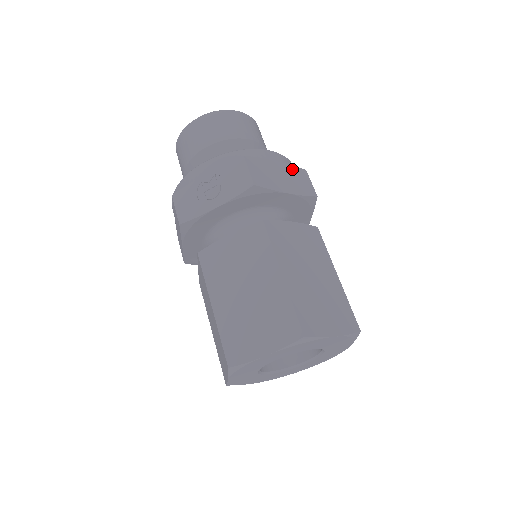
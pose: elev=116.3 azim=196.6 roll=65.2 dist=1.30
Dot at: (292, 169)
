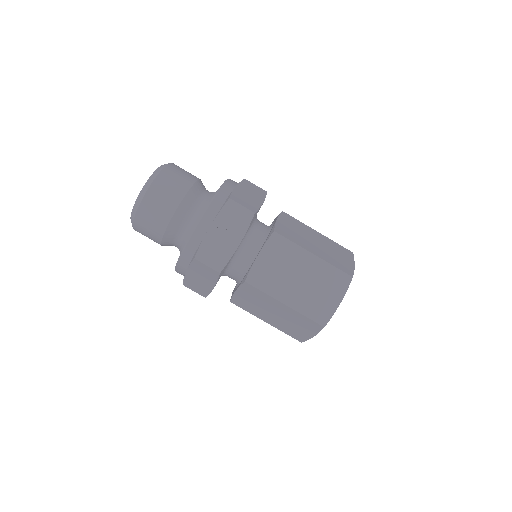
Dot at: (243, 184)
